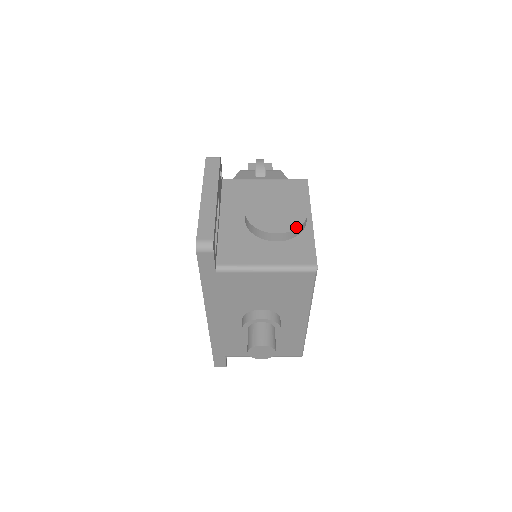
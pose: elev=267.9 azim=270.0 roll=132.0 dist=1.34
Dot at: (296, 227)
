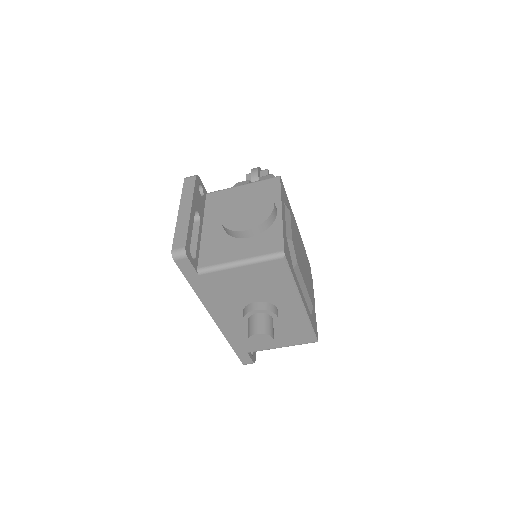
Dot at: (263, 221)
